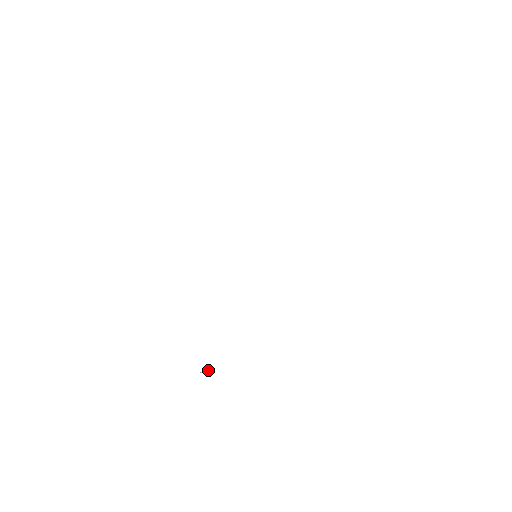
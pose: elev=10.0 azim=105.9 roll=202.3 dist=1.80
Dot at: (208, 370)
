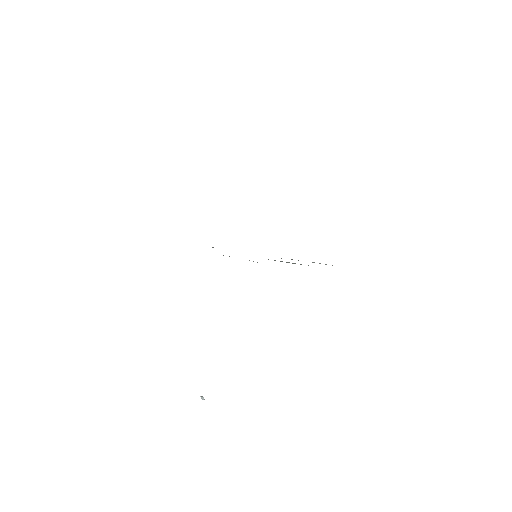
Dot at: occluded
